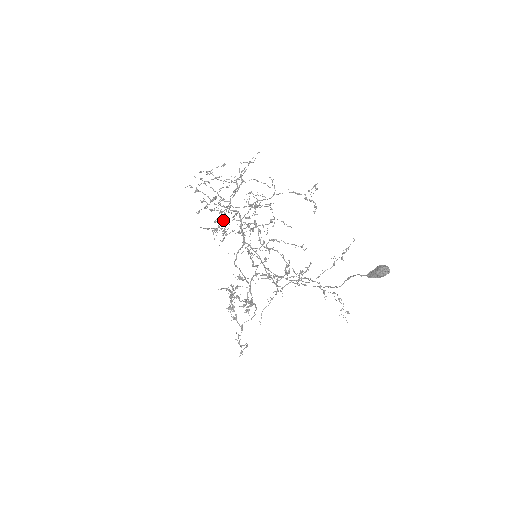
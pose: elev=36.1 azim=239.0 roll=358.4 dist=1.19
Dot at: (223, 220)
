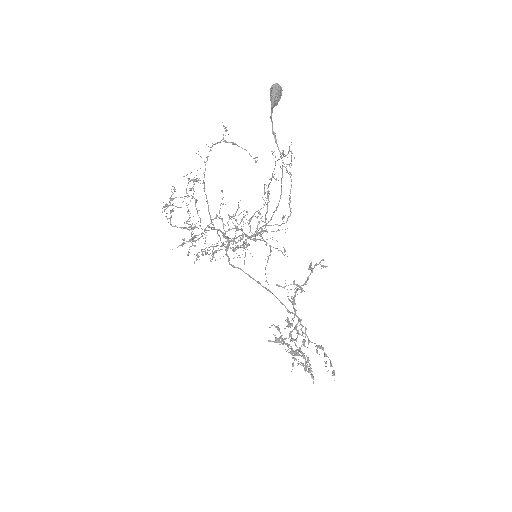
Dot at: occluded
